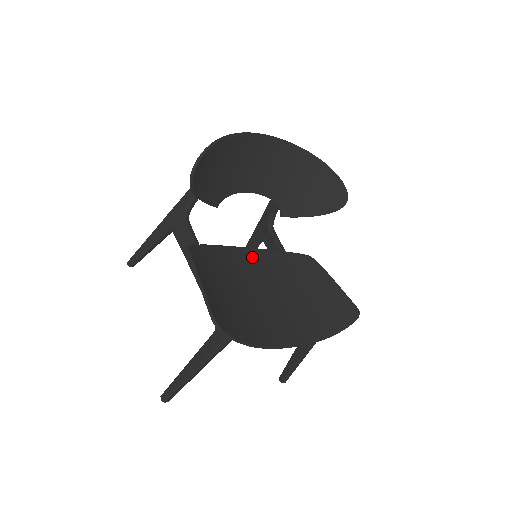
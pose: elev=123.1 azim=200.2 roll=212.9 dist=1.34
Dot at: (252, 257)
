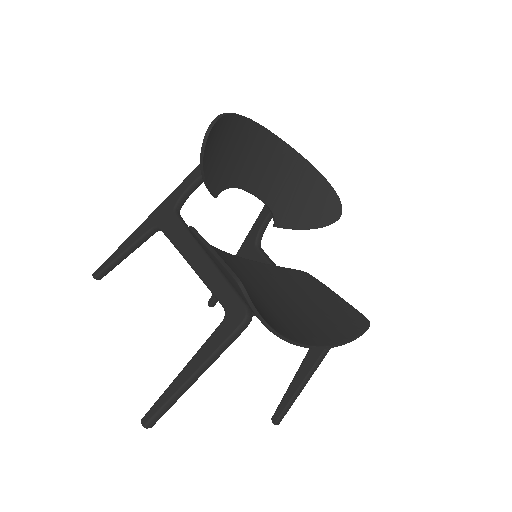
Dot at: (246, 265)
